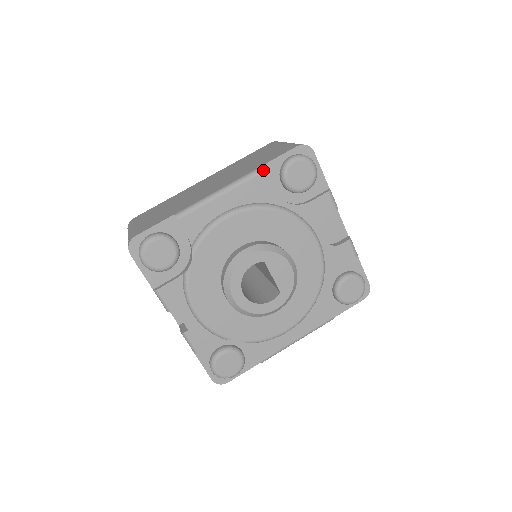
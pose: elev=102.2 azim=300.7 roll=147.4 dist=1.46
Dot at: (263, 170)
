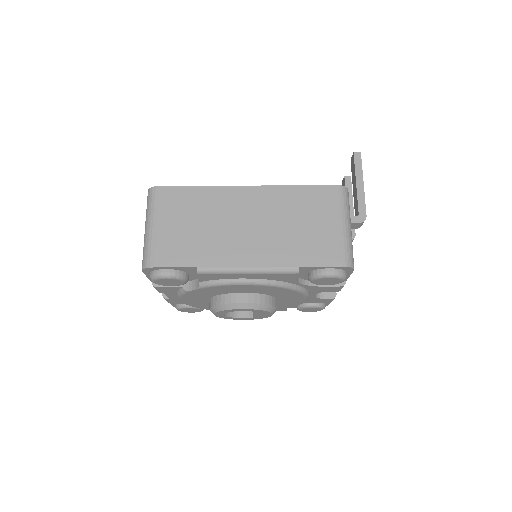
Dot at: (297, 273)
